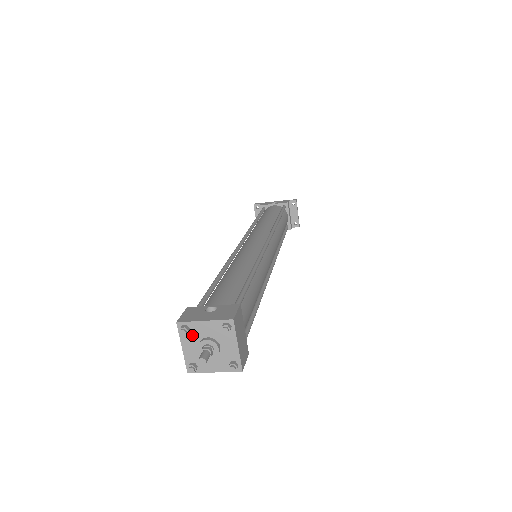
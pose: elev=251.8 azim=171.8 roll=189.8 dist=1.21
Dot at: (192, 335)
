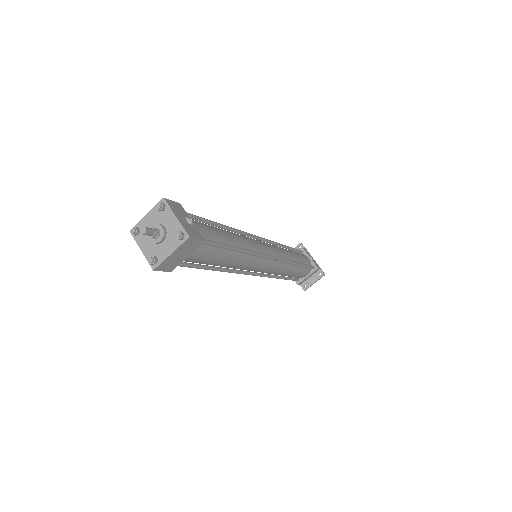
Dot at: (160, 215)
